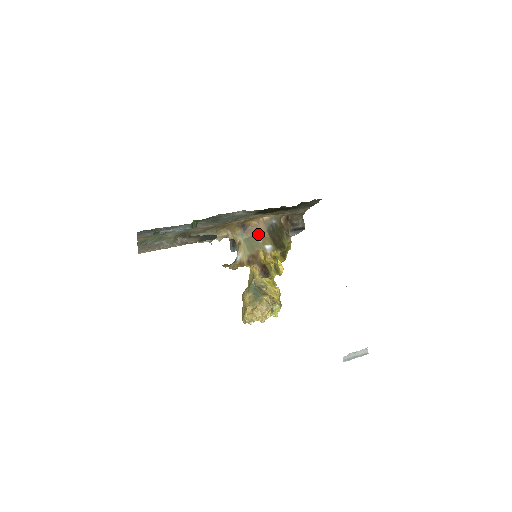
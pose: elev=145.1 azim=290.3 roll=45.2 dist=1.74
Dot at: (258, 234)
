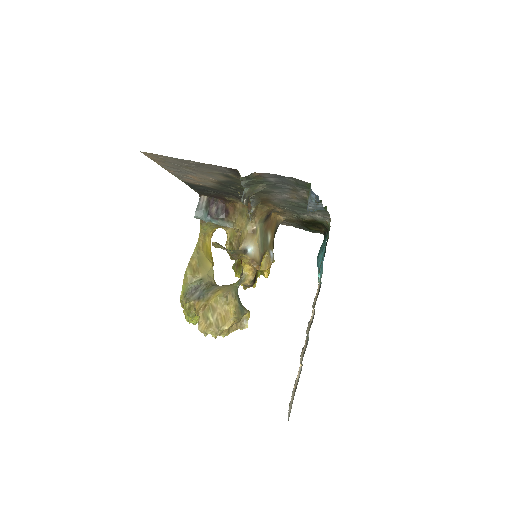
Dot at: (270, 232)
